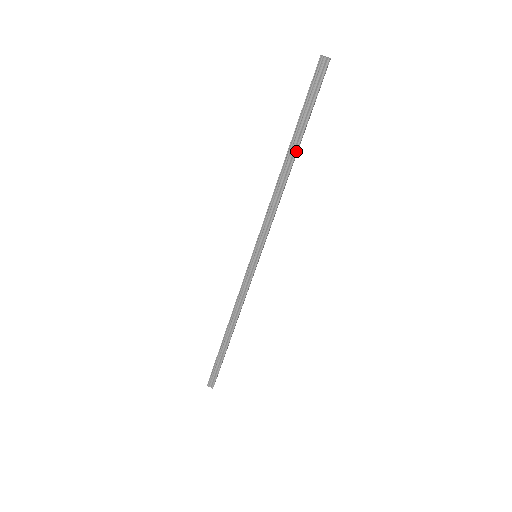
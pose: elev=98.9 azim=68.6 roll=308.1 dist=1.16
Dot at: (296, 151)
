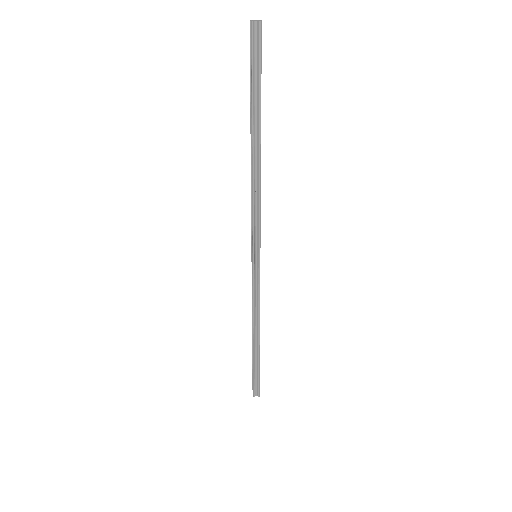
Dot at: (260, 134)
